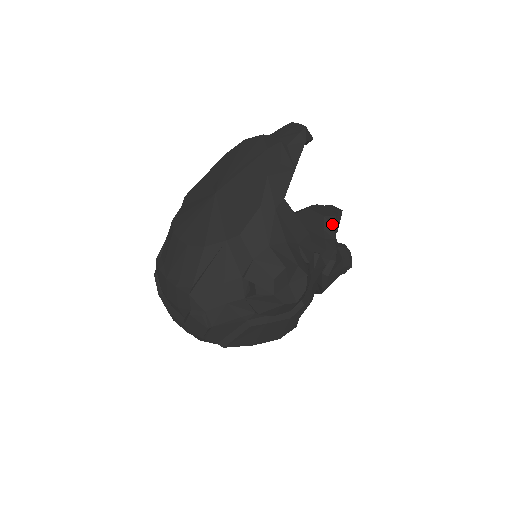
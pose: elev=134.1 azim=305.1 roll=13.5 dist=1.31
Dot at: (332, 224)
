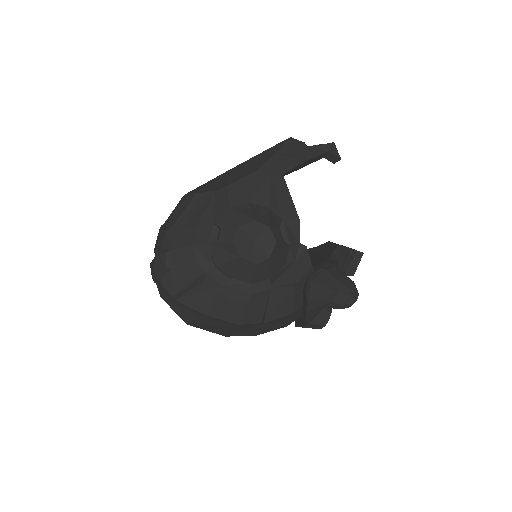
Dot at: (343, 252)
